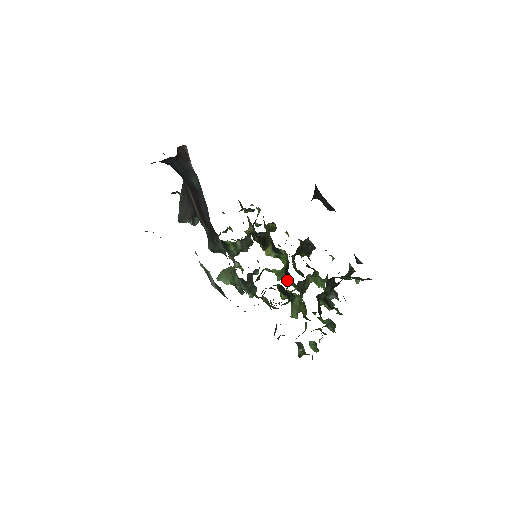
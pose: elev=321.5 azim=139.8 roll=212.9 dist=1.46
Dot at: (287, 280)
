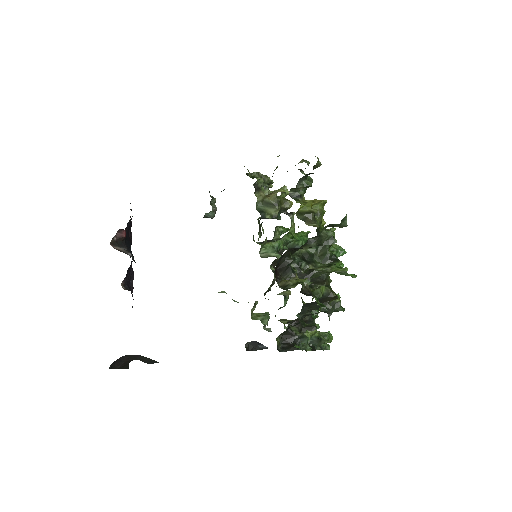
Dot at: occluded
